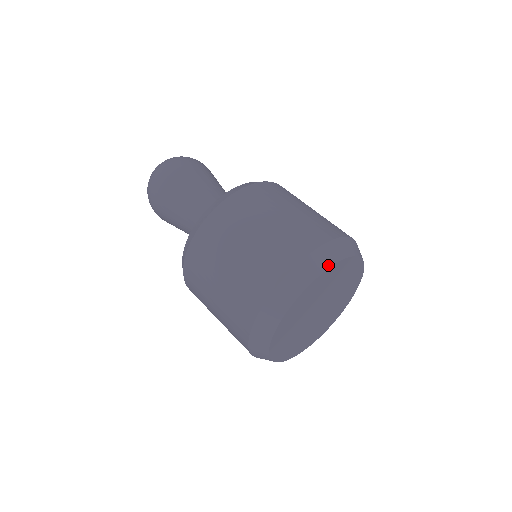
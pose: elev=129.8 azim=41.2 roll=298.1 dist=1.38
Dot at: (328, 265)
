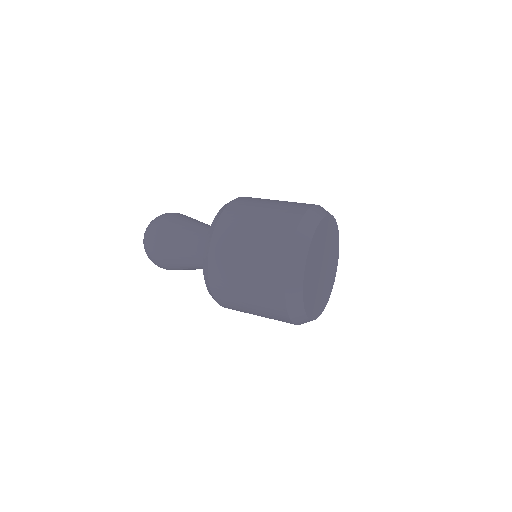
Dot at: (325, 214)
